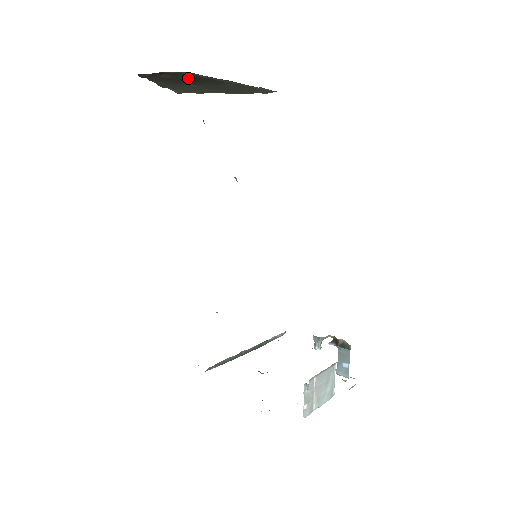
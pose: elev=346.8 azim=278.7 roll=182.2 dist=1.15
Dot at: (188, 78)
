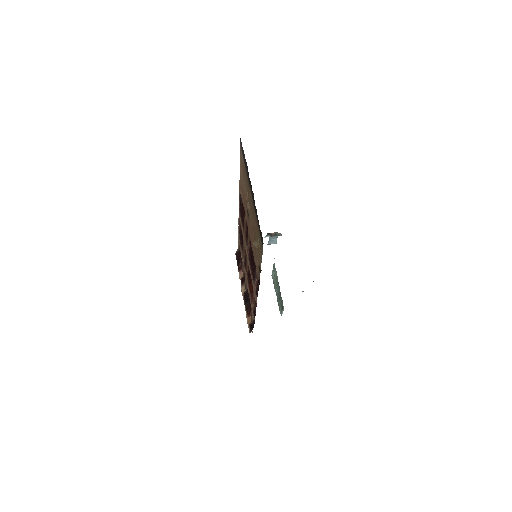
Dot at: occluded
